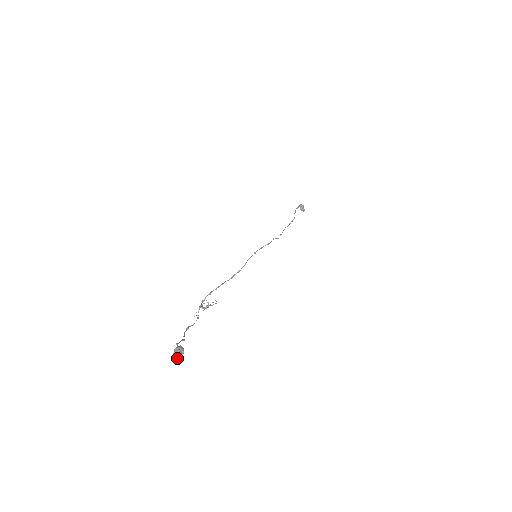
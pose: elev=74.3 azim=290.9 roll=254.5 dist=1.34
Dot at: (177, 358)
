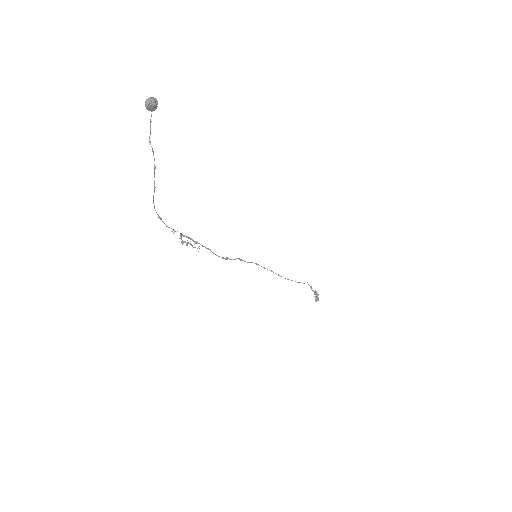
Dot at: (148, 102)
